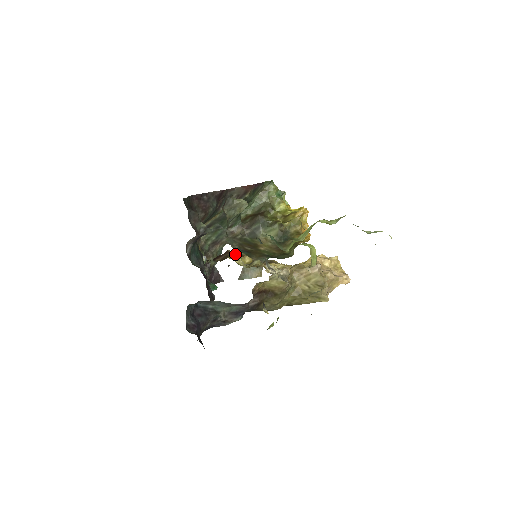
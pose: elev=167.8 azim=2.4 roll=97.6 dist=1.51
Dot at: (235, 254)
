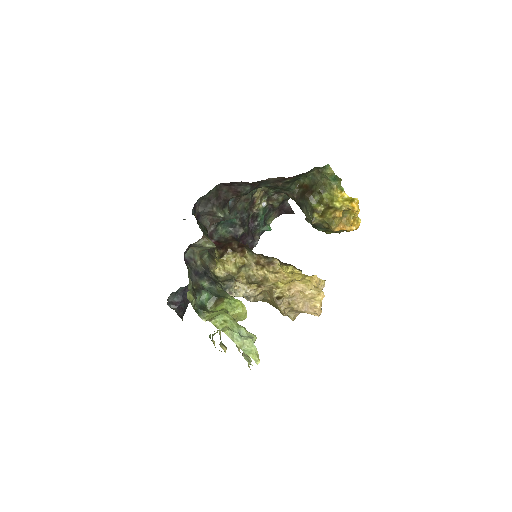
Dot at: (218, 265)
